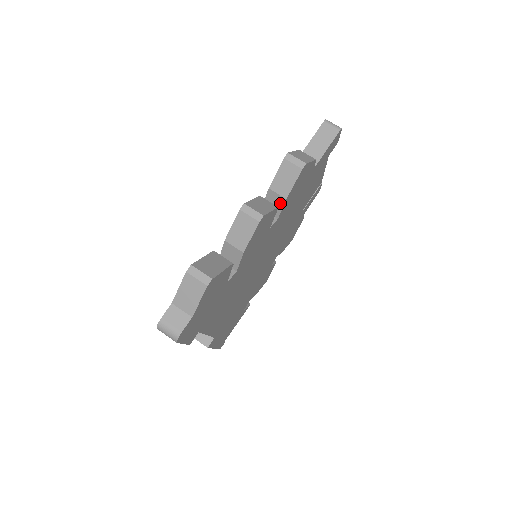
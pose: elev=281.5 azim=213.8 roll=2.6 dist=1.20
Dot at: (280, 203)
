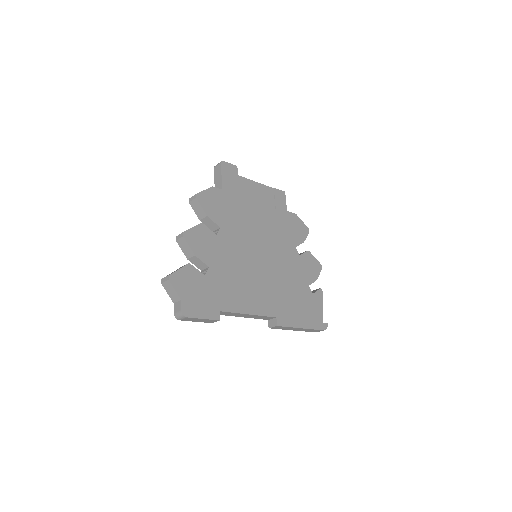
Dot at: (209, 220)
